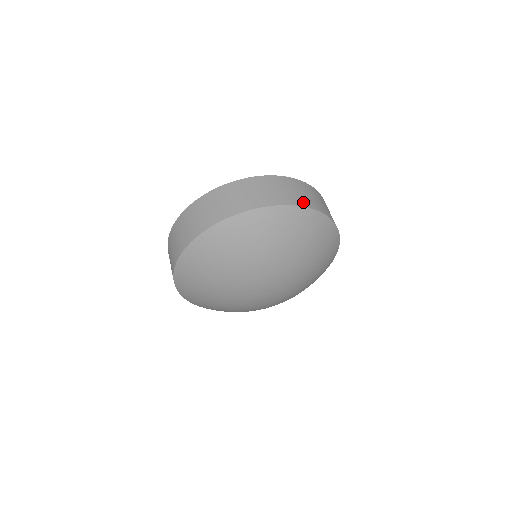
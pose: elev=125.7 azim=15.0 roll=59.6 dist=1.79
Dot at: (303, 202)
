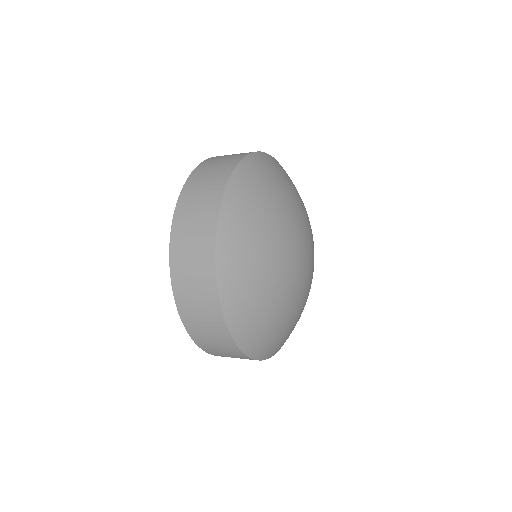
Dot at: occluded
